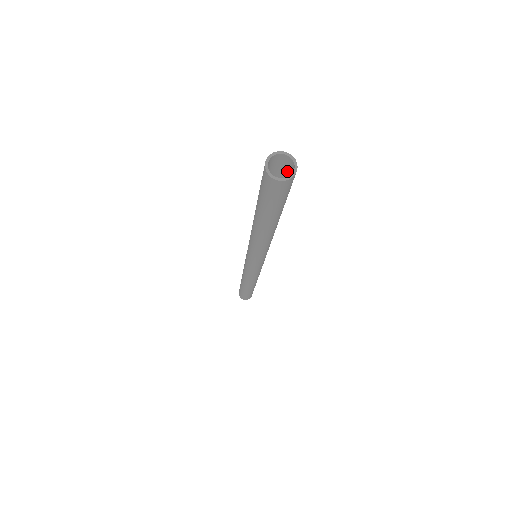
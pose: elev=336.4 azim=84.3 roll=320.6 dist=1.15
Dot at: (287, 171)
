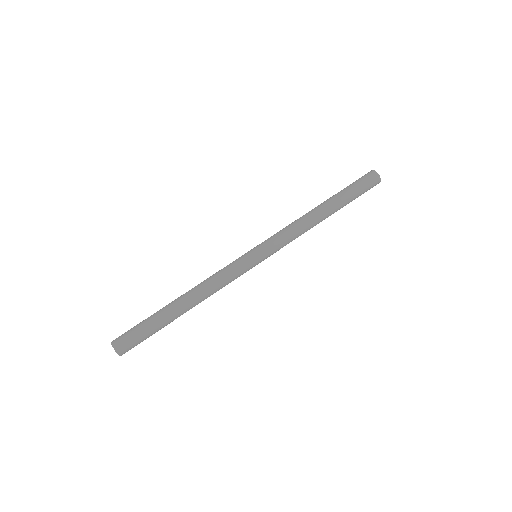
Dot at: (130, 344)
